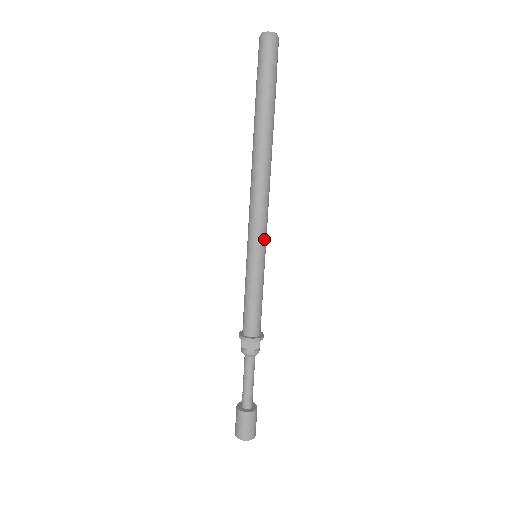
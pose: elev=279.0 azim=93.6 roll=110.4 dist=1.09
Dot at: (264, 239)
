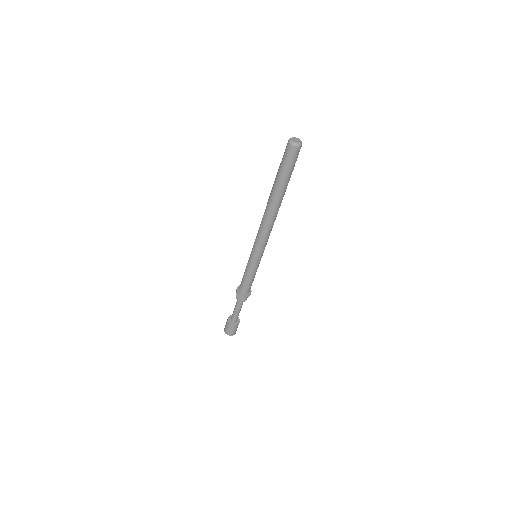
Dot at: (262, 251)
